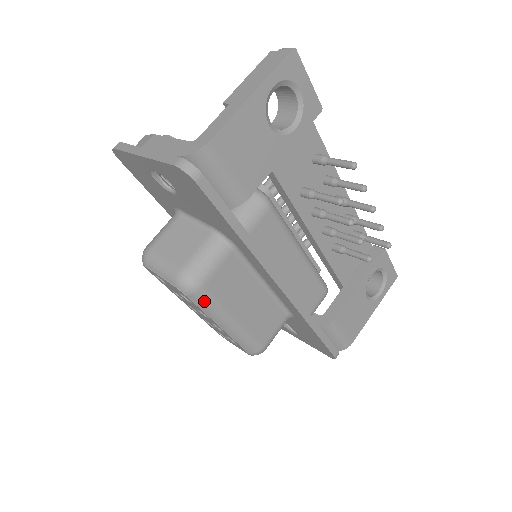
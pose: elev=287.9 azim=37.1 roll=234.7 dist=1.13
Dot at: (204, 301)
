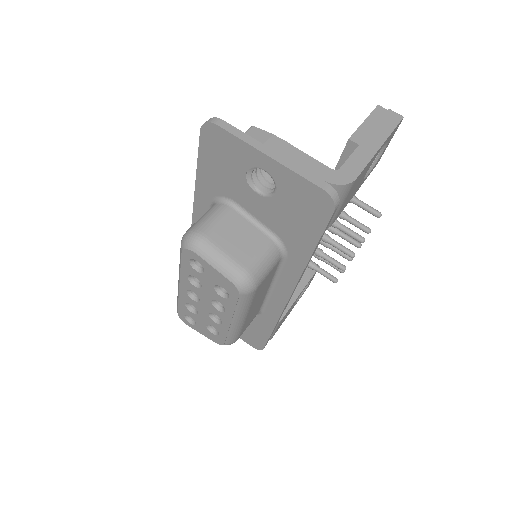
Dot at: (247, 301)
